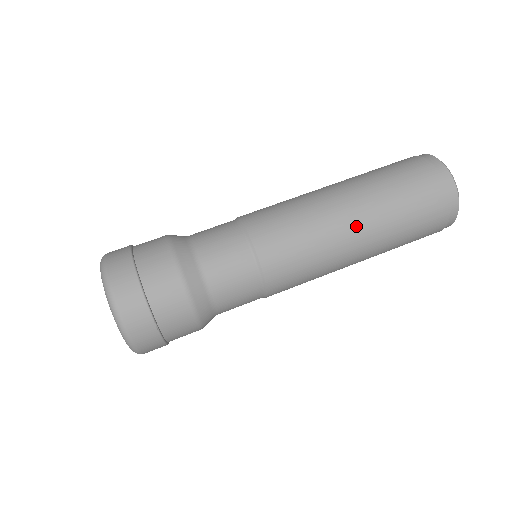
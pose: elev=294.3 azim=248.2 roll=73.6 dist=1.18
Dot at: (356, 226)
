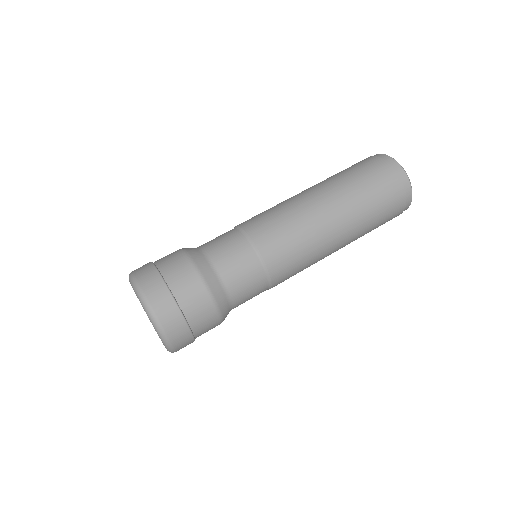
Dot at: (320, 197)
